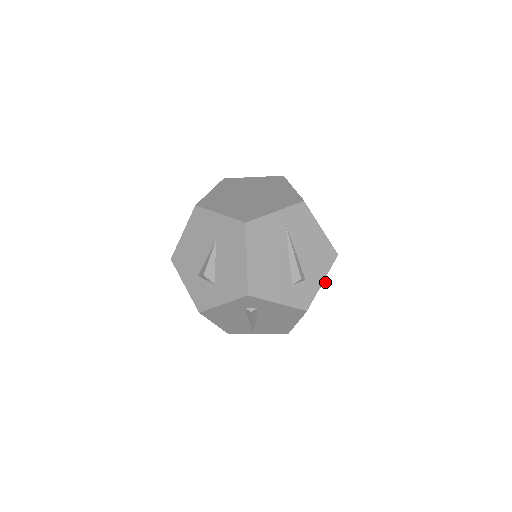
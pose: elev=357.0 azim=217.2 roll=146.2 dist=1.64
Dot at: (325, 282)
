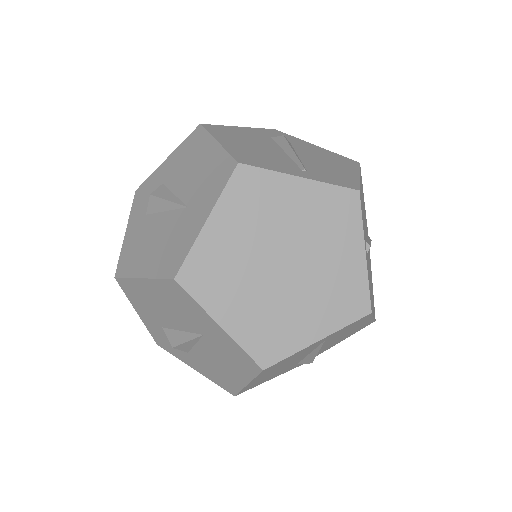
Dot at: occluded
